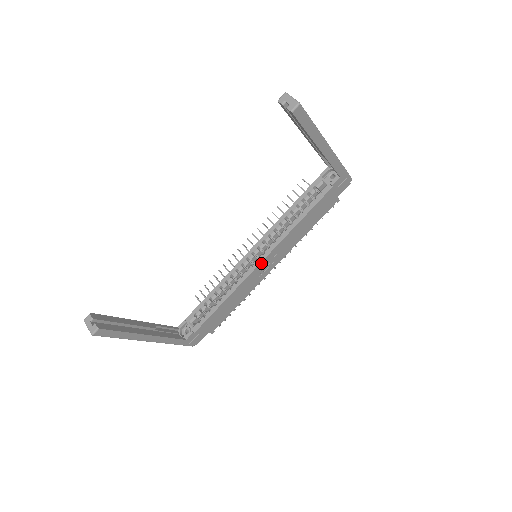
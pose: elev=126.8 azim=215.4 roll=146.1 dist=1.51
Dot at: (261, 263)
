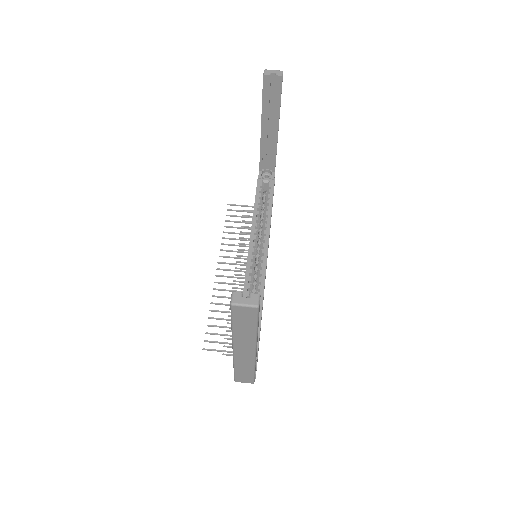
Dot at: occluded
